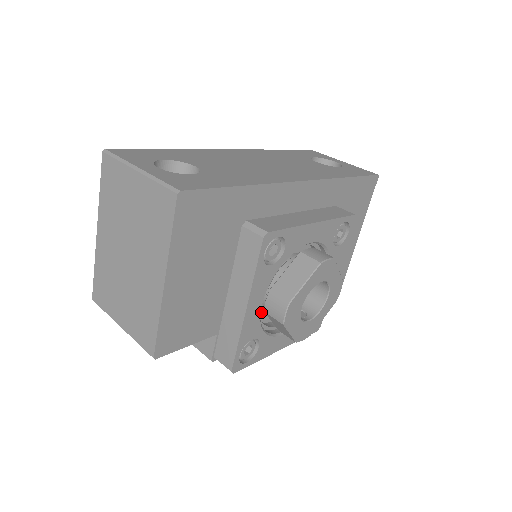
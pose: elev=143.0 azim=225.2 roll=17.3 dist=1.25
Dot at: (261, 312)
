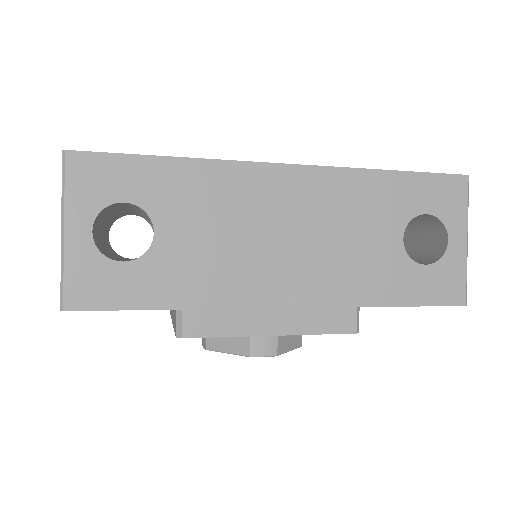
Dot at: occluded
